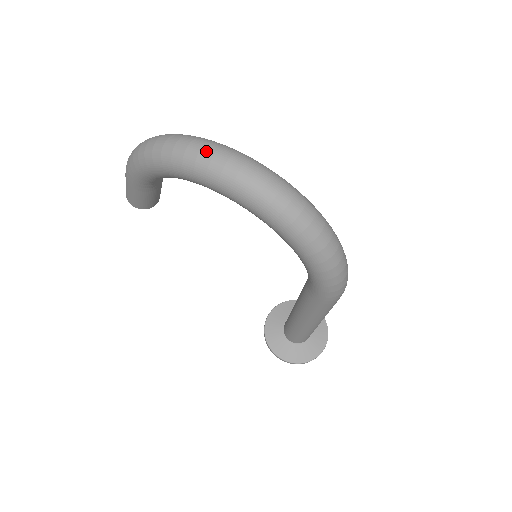
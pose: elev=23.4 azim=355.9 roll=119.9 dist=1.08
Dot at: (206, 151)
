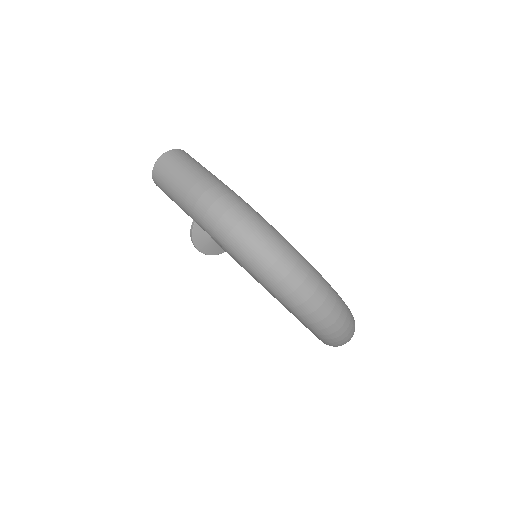
Dot at: (322, 311)
